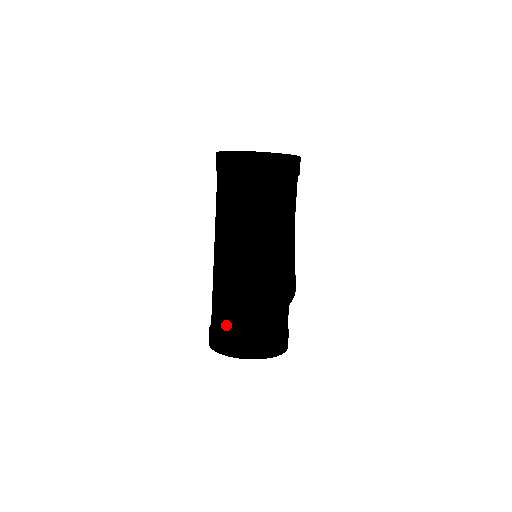
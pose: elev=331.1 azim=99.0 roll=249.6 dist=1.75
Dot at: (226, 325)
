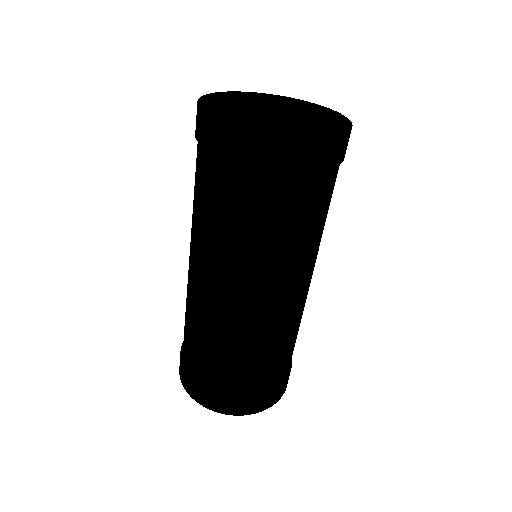
Dot at: (201, 370)
